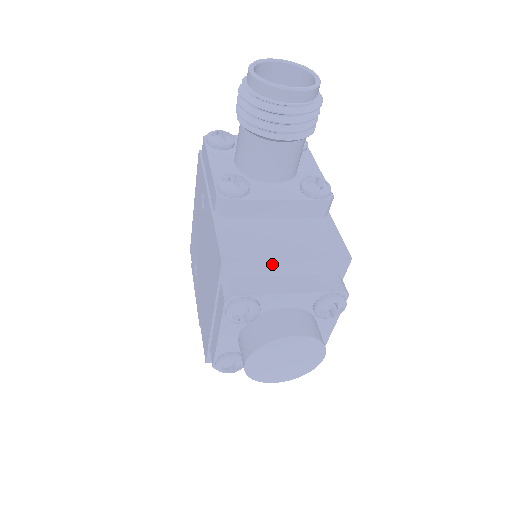
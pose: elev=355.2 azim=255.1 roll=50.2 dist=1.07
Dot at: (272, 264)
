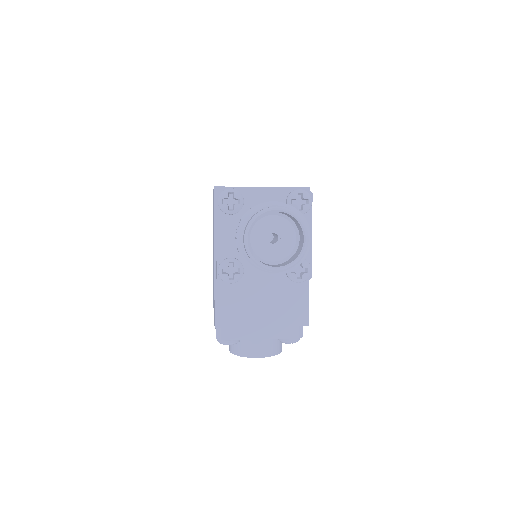
Dot at: (250, 326)
